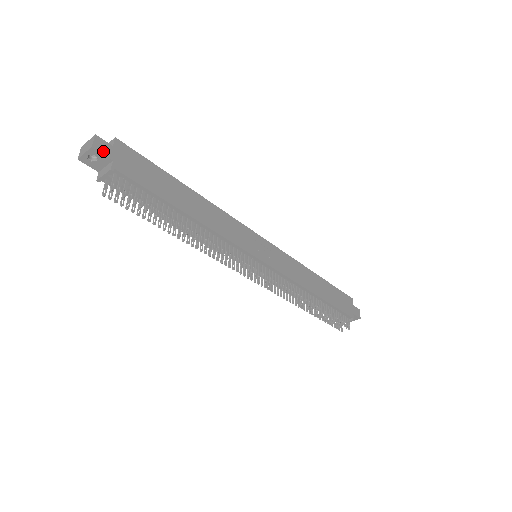
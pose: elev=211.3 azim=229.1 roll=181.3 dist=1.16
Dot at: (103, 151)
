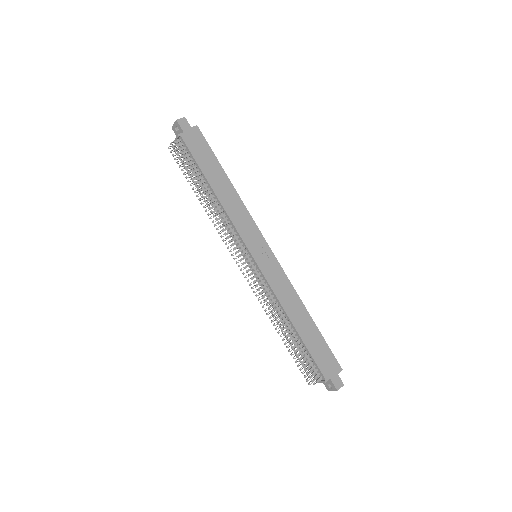
Dot at: (182, 125)
